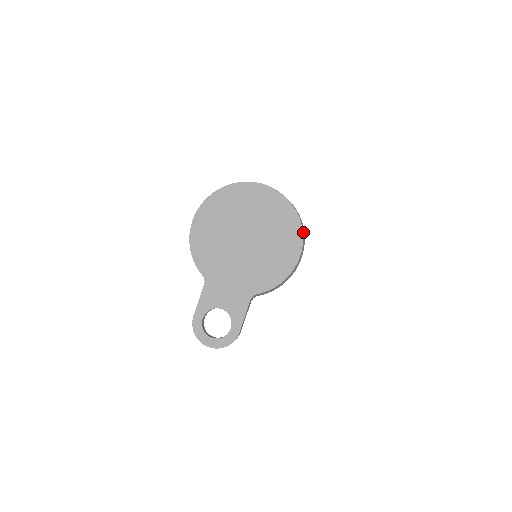
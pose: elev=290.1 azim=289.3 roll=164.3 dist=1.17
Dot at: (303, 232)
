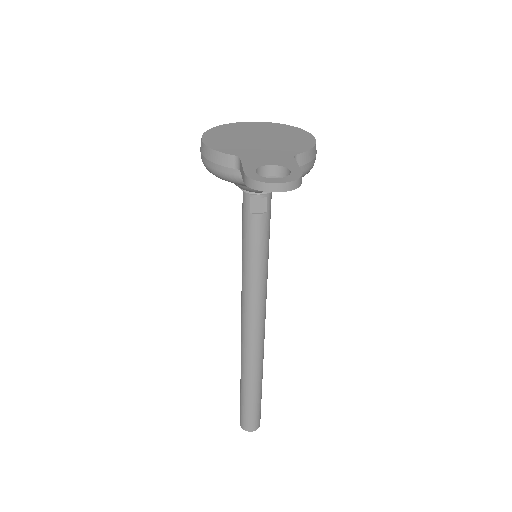
Dot at: occluded
